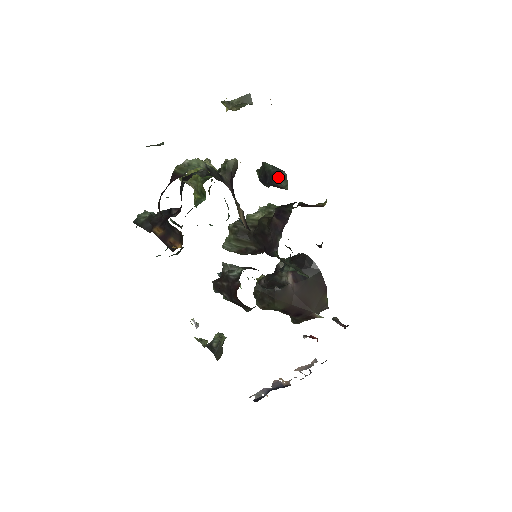
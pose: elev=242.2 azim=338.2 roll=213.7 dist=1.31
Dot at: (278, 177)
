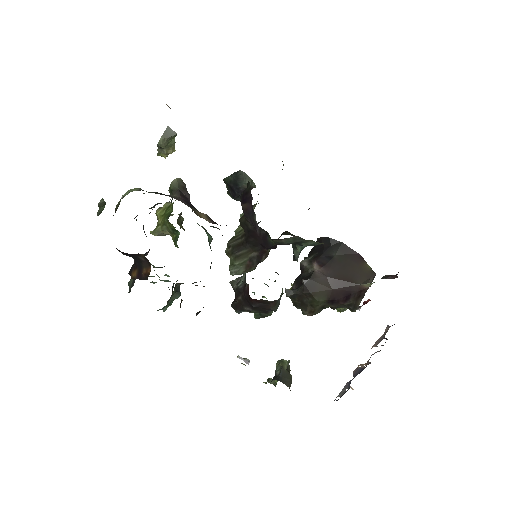
Dot at: (239, 180)
